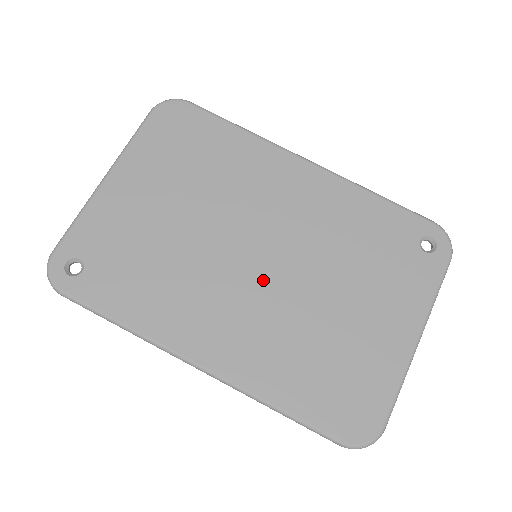
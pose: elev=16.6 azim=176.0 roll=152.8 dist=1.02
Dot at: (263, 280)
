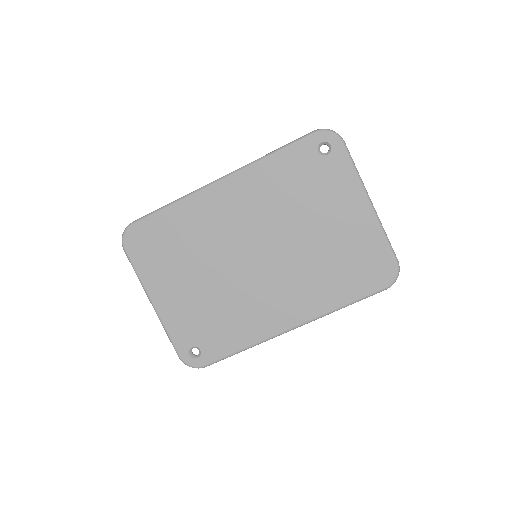
Dot at: (272, 263)
